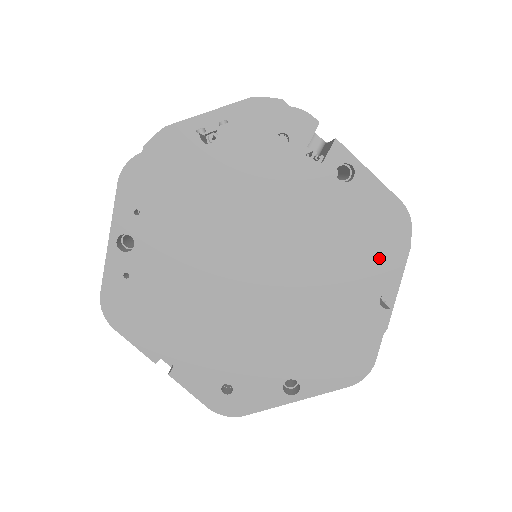
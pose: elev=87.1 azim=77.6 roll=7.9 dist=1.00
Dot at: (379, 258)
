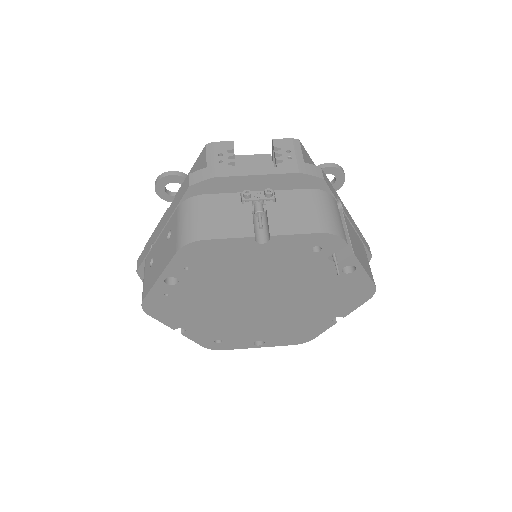
Dot at: (344, 305)
